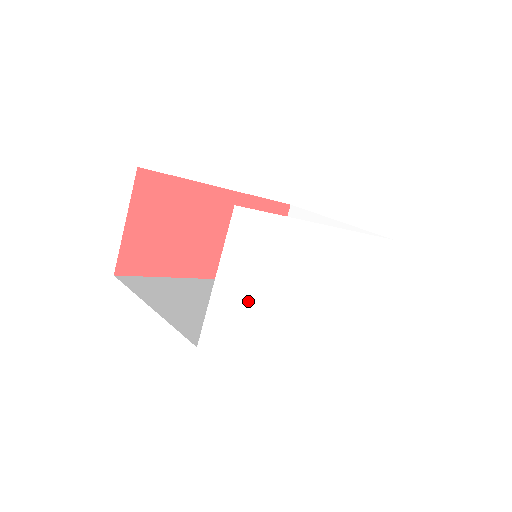
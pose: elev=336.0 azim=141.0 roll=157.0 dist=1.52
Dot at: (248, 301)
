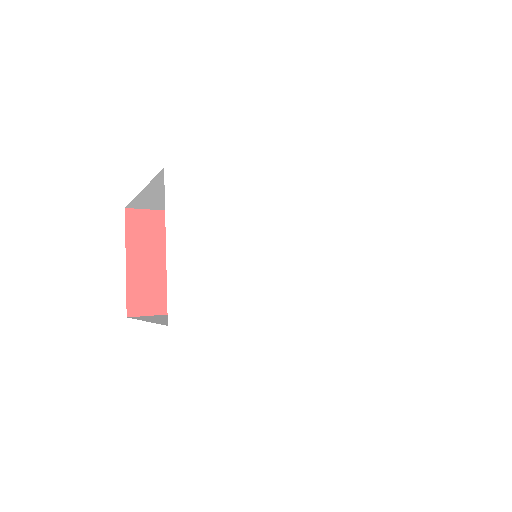
Dot at: (219, 270)
